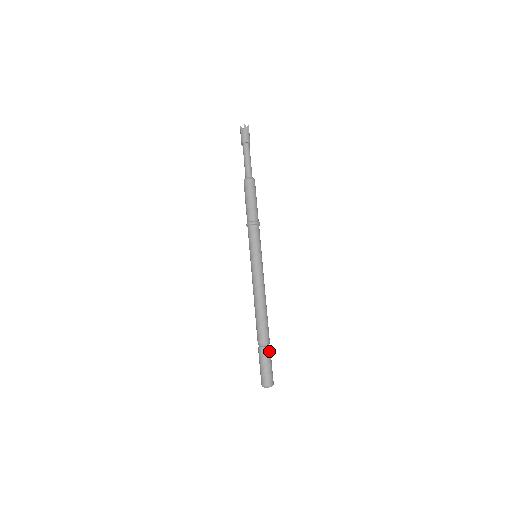
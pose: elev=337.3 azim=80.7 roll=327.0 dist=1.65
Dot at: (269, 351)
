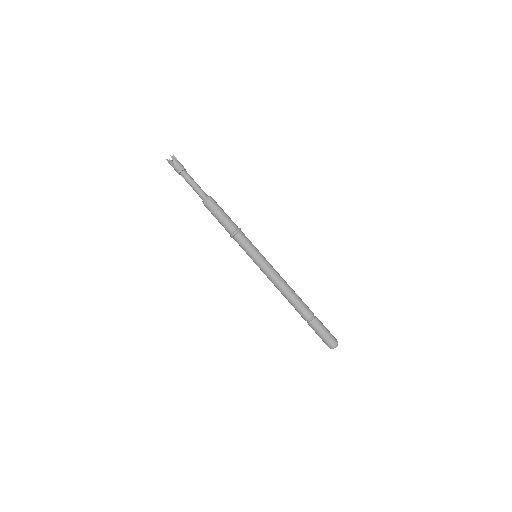
Dot at: (318, 320)
